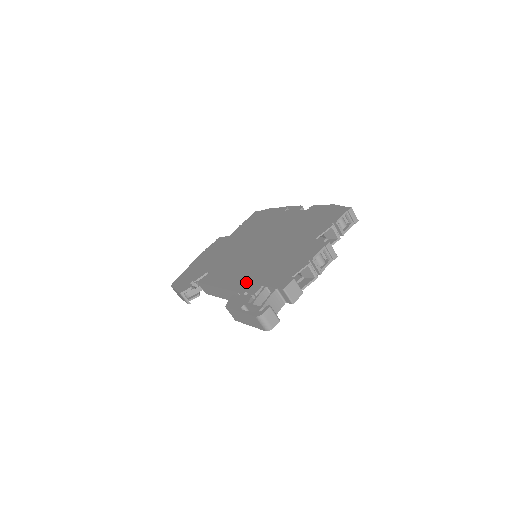
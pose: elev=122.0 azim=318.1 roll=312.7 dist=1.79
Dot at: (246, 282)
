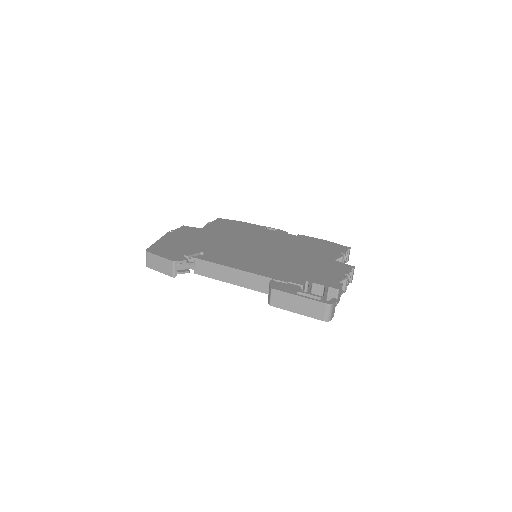
Dot at: (279, 273)
